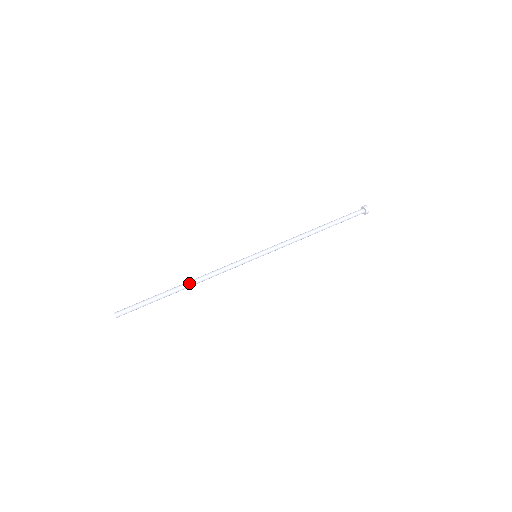
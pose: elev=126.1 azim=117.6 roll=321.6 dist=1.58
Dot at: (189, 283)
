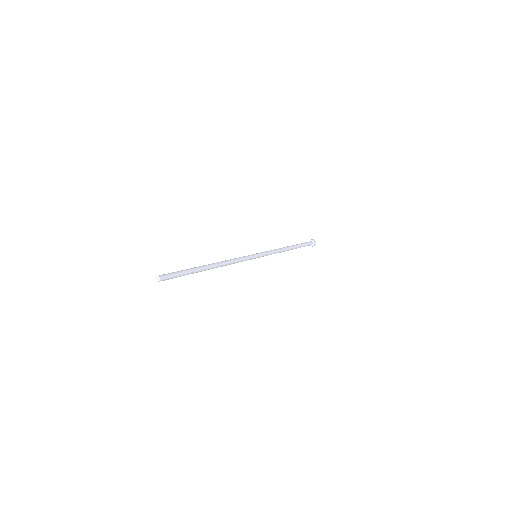
Dot at: (215, 263)
